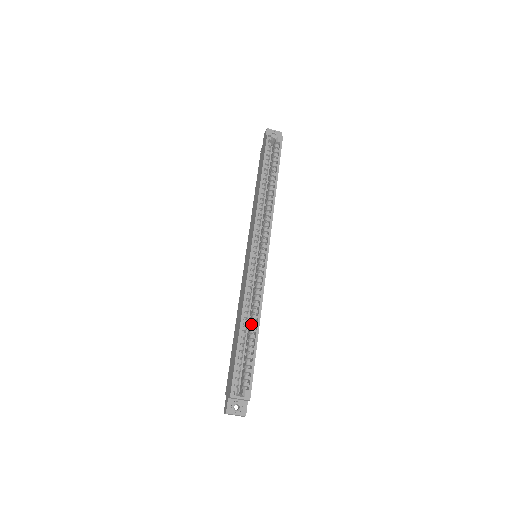
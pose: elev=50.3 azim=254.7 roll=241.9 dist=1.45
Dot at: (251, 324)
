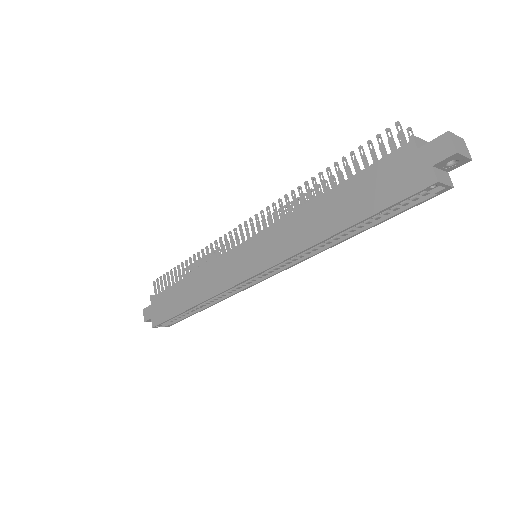
Dot at: (203, 303)
